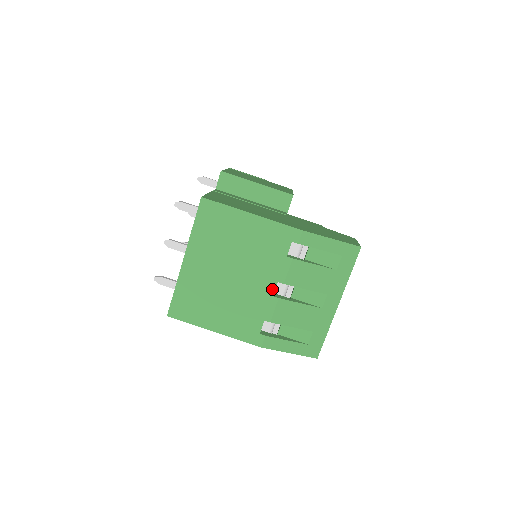
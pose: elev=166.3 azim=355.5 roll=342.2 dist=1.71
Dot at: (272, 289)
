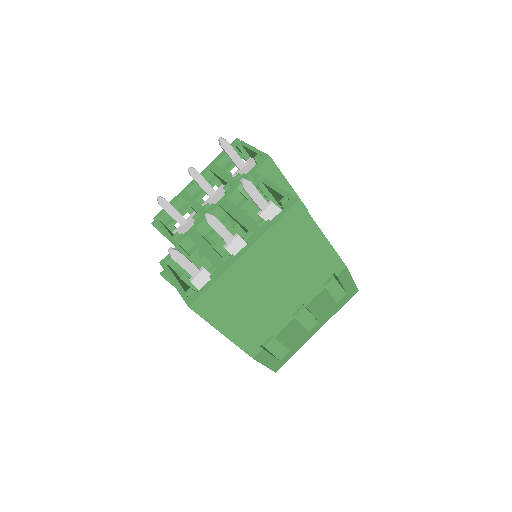
Dot at: (295, 309)
